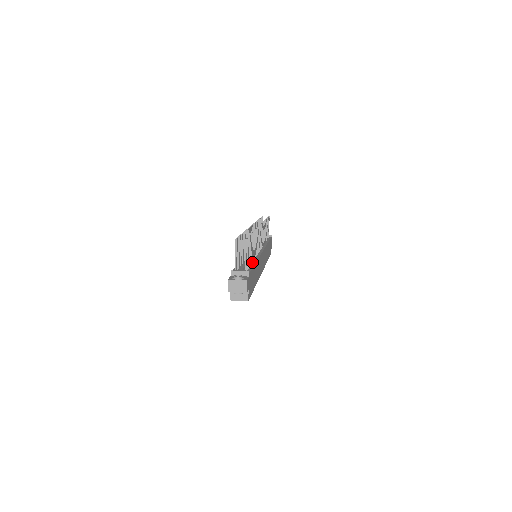
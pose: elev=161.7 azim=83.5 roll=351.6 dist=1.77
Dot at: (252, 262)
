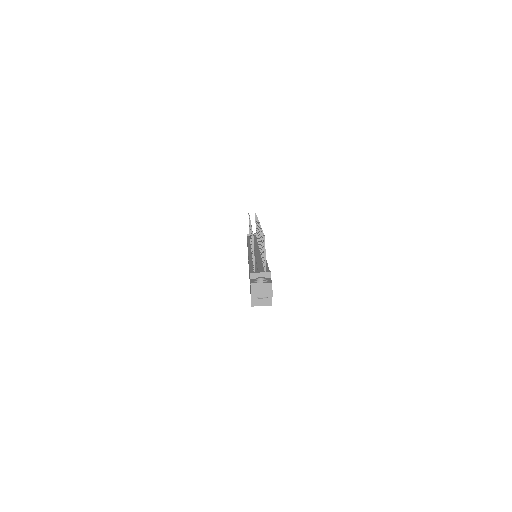
Dot at: occluded
